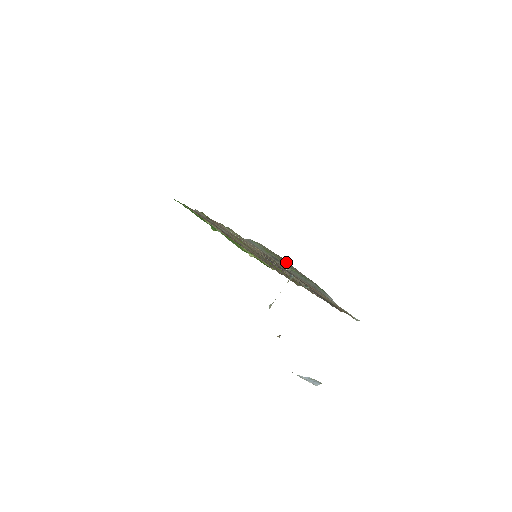
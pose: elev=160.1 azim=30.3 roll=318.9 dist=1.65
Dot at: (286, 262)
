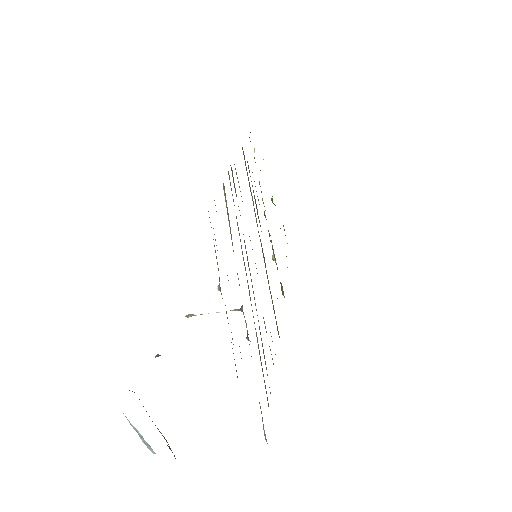
Dot at: occluded
